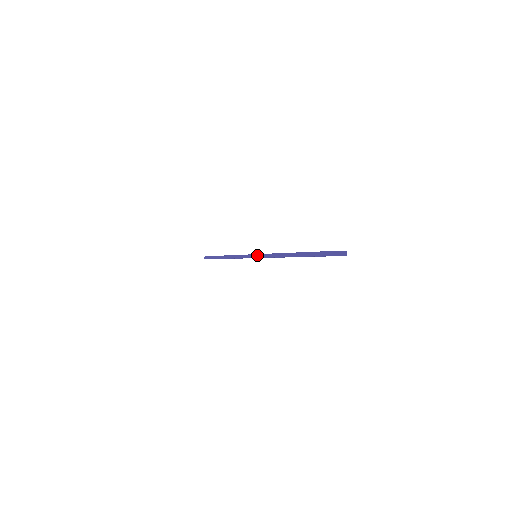
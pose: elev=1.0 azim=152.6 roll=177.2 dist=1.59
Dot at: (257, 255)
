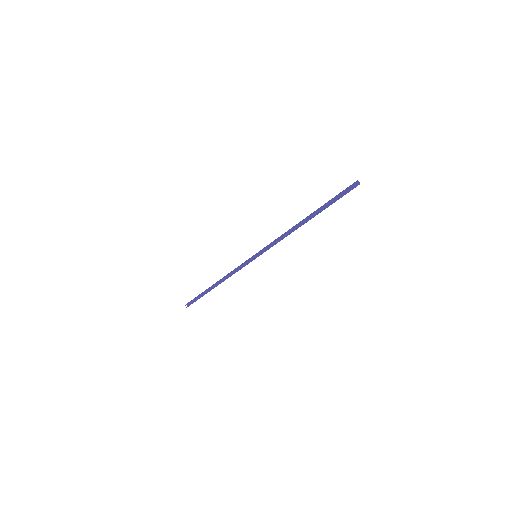
Dot at: (259, 251)
